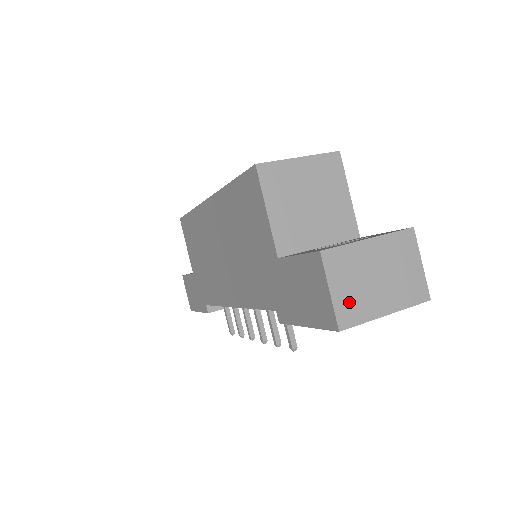
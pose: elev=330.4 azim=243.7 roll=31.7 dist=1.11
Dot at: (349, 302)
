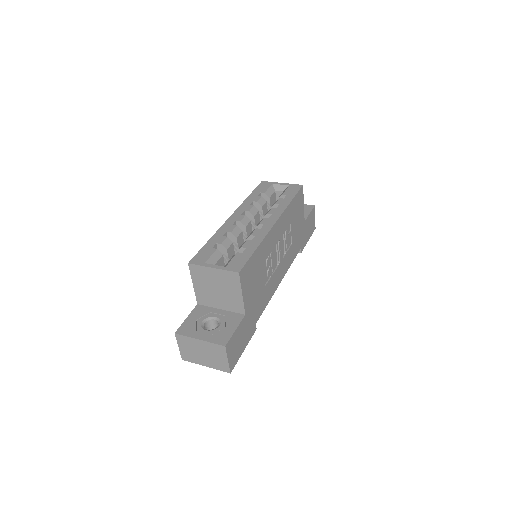
Dot at: (187, 354)
